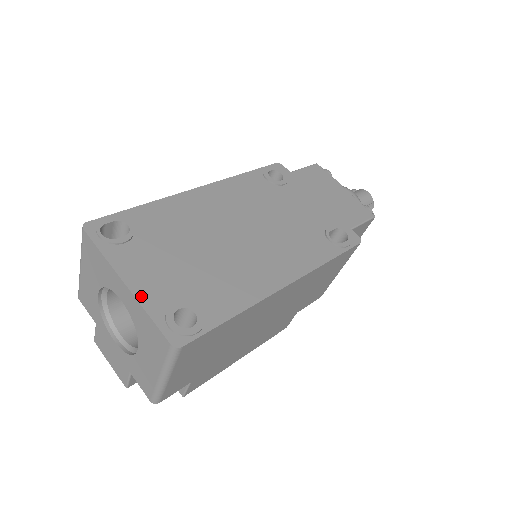
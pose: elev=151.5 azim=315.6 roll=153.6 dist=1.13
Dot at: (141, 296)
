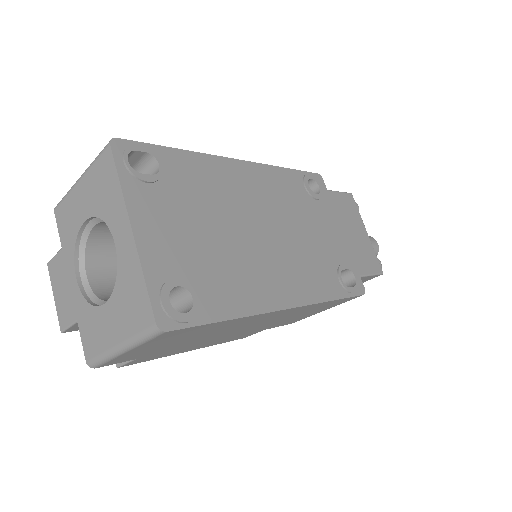
Dot at: (144, 252)
